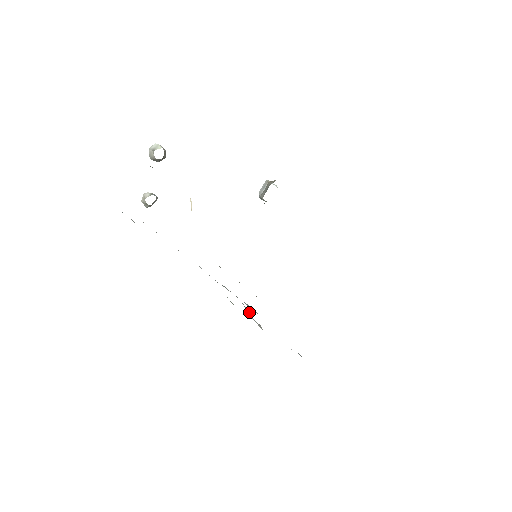
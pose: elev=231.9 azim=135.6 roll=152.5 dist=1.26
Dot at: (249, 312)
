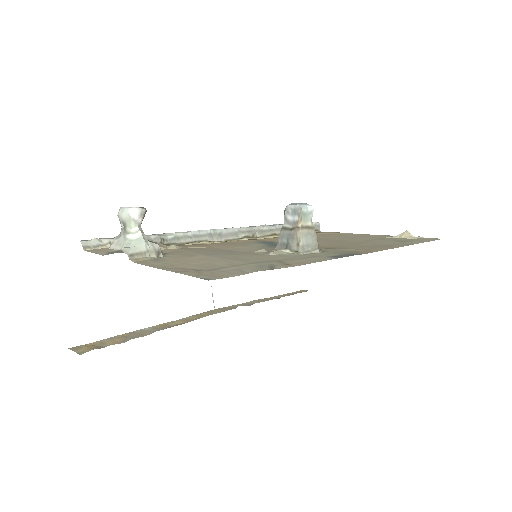
Dot at: occluded
